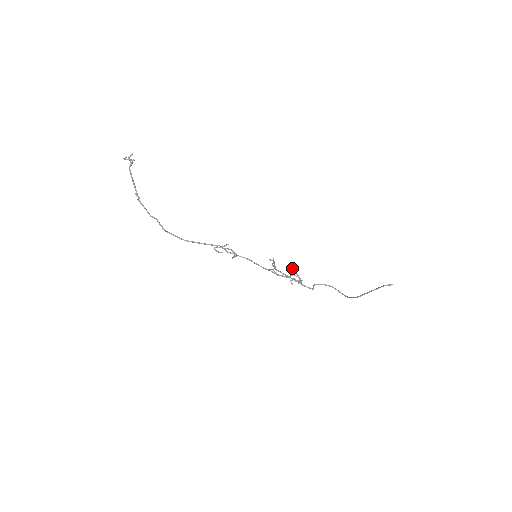
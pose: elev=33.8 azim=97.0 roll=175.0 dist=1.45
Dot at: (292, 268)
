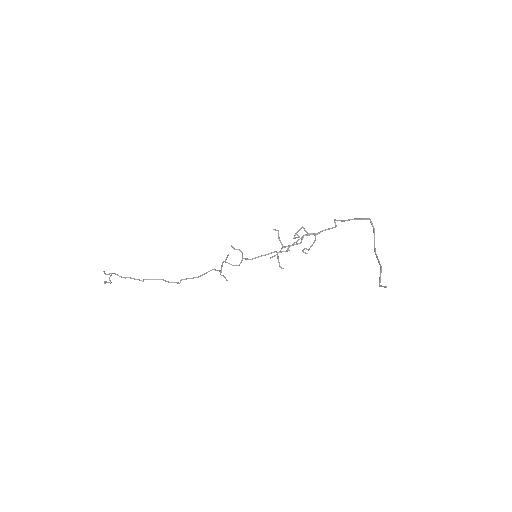
Dot at: occluded
